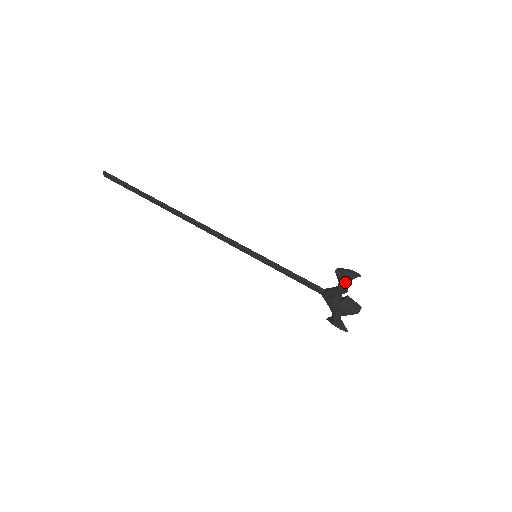
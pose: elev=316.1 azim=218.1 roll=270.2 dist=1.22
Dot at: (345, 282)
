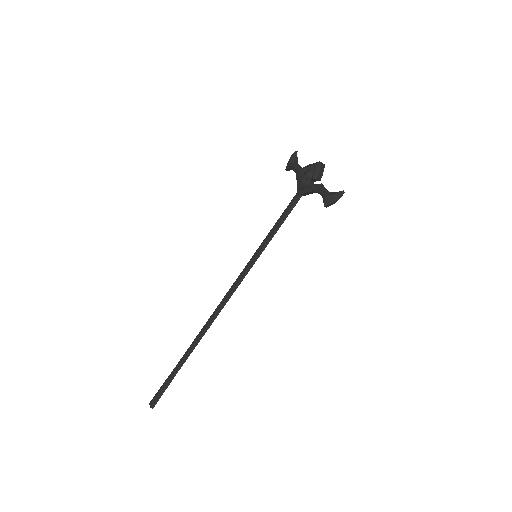
Dot at: (294, 163)
